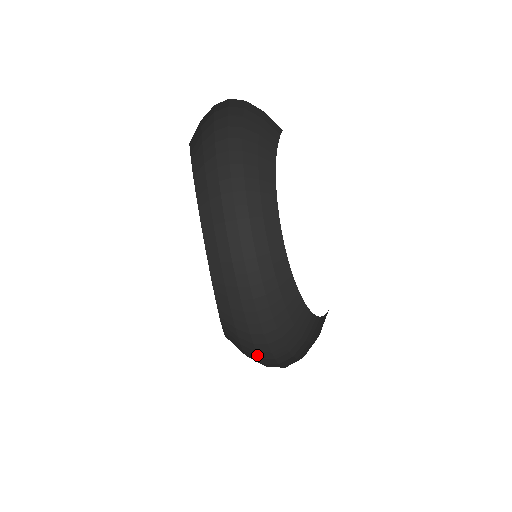
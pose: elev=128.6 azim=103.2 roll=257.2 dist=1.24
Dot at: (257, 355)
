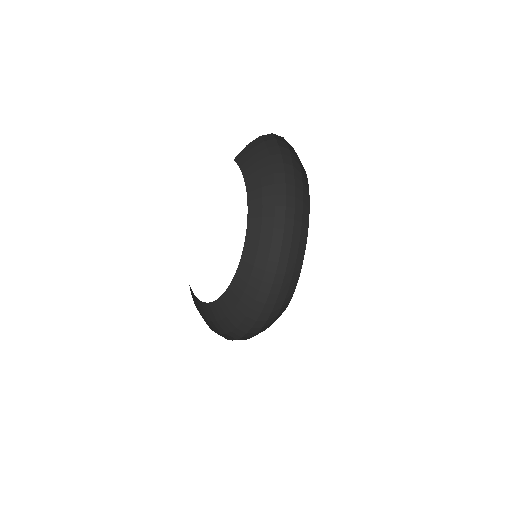
Dot at: (232, 329)
